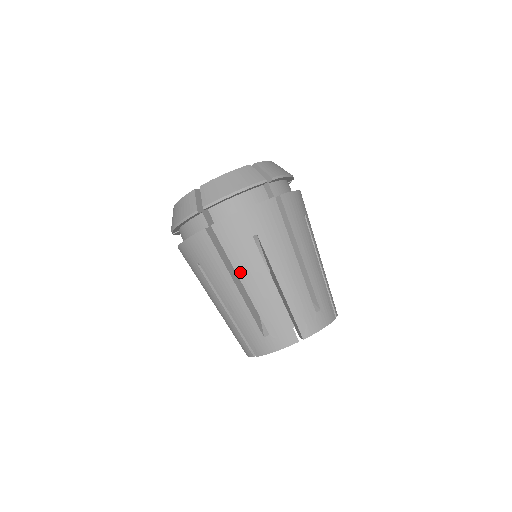
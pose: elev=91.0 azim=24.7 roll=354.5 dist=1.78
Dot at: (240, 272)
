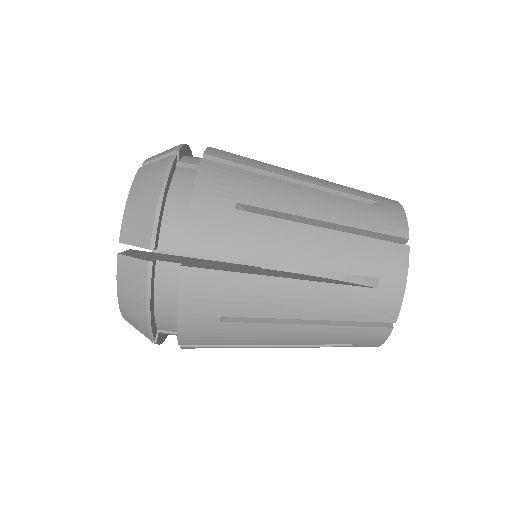
Dot at: (257, 343)
